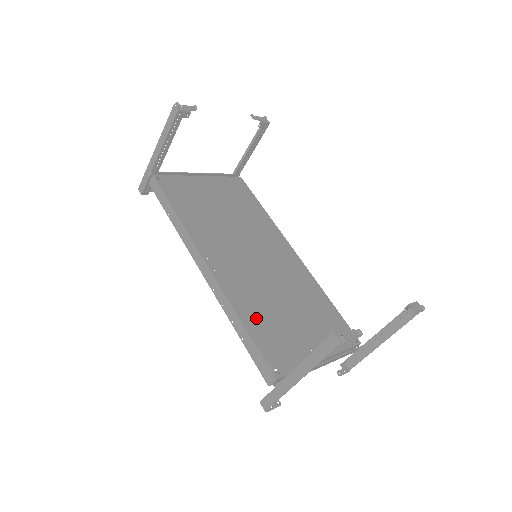
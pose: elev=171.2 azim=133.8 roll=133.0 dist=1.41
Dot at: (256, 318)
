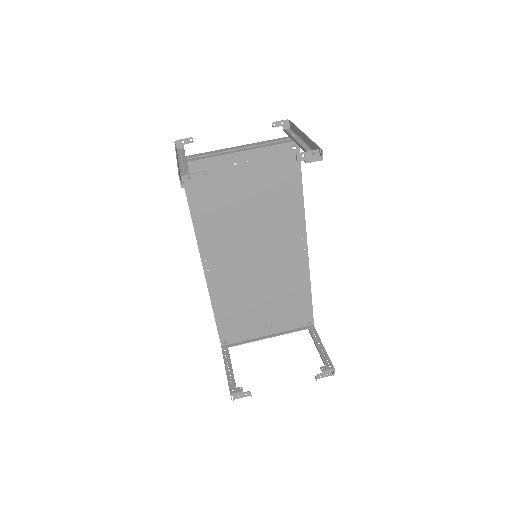
Dot at: (227, 308)
